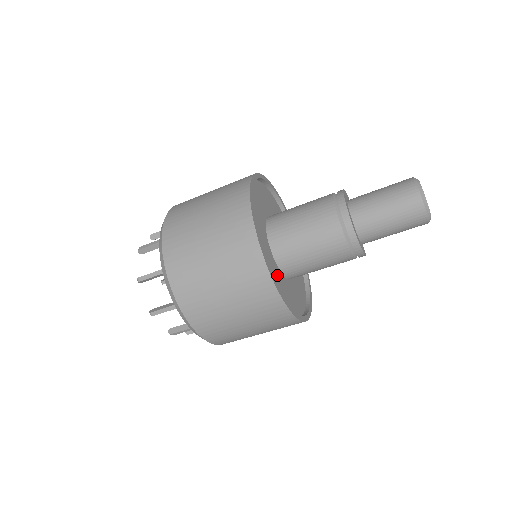
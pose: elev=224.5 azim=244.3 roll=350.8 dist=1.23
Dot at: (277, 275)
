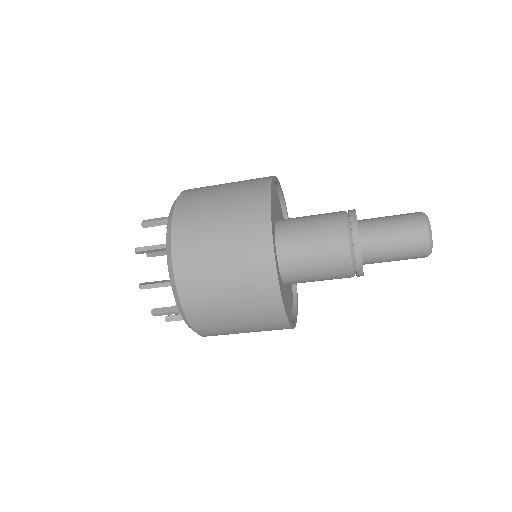
Dot at: (283, 293)
